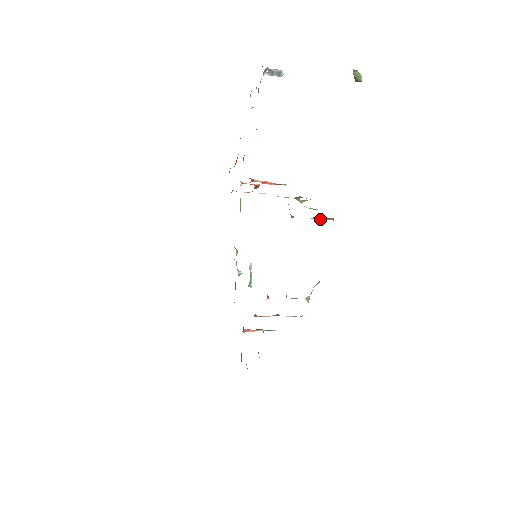
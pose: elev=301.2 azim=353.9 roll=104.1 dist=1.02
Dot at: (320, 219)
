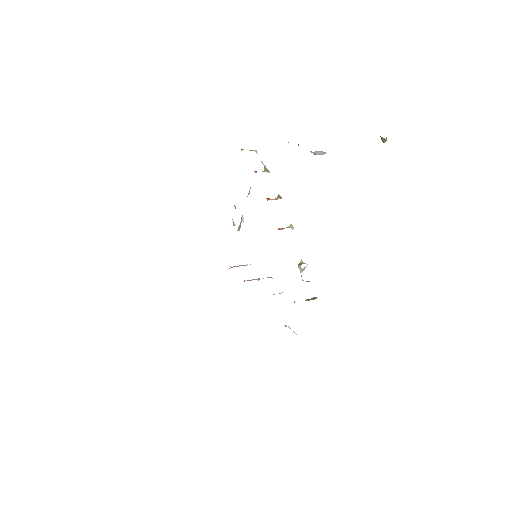
Dot at: occluded
